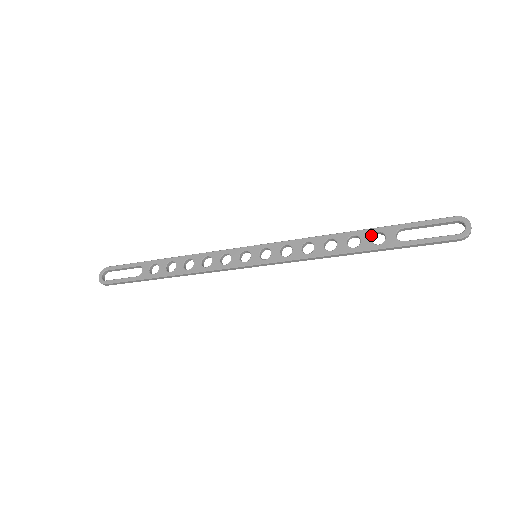
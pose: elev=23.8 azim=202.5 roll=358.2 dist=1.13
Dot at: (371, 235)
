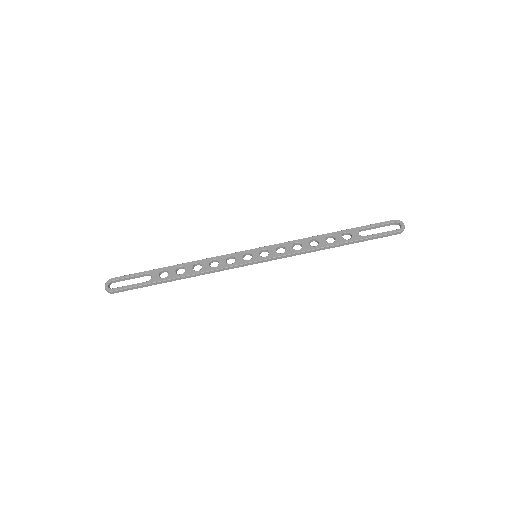
Dot at: (342, 234)
